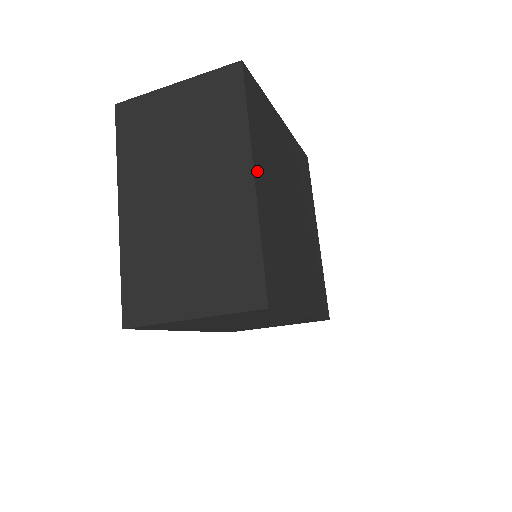
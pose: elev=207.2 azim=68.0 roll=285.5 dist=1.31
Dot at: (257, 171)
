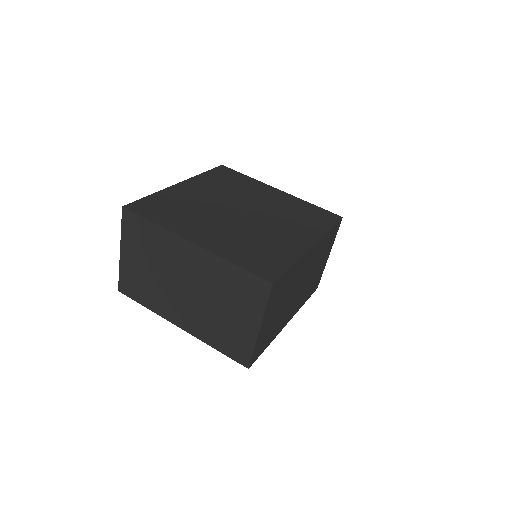
Dot at: (192, 237)
